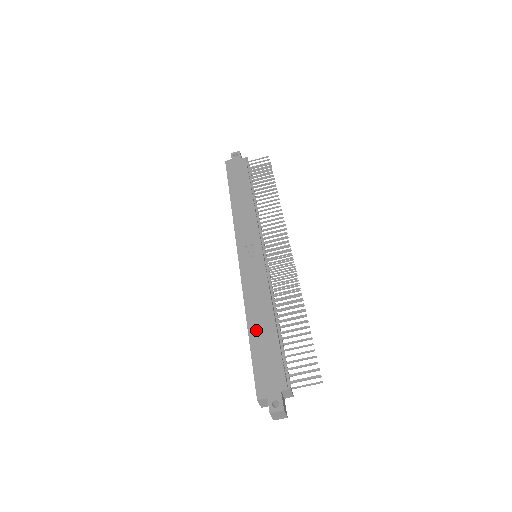
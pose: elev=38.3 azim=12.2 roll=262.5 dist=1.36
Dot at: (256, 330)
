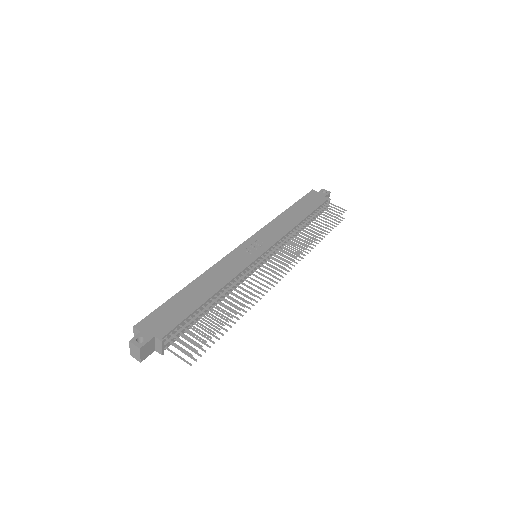
Dot at: (192, 290)
